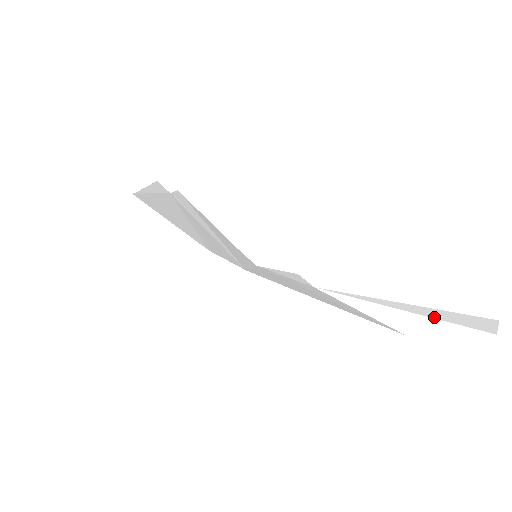
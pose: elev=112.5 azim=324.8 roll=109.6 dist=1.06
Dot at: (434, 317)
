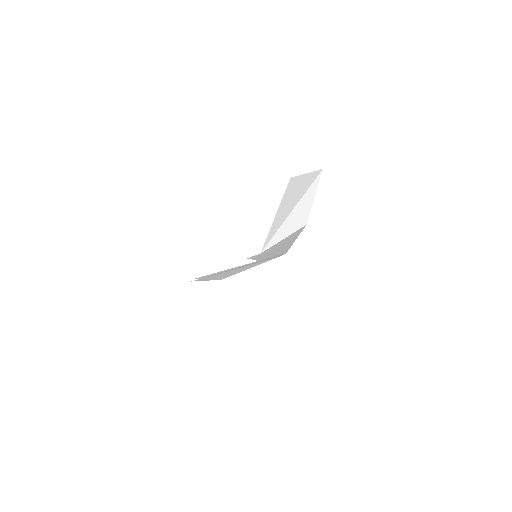
Dot at: (296, 202)
